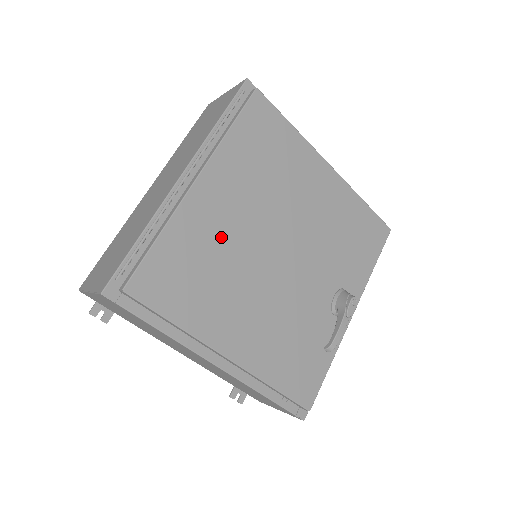
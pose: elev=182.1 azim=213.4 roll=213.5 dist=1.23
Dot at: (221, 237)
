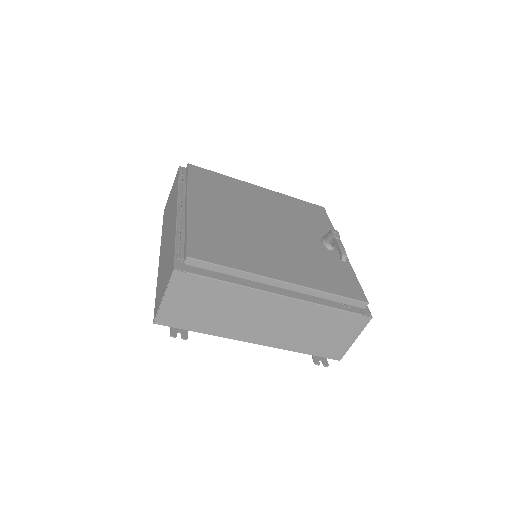
Dot at: (225, 225)
